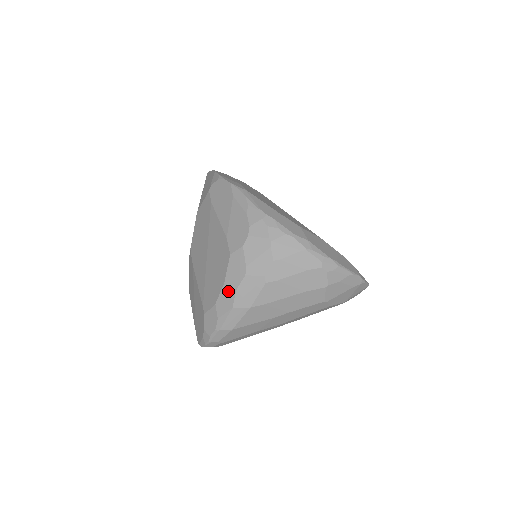
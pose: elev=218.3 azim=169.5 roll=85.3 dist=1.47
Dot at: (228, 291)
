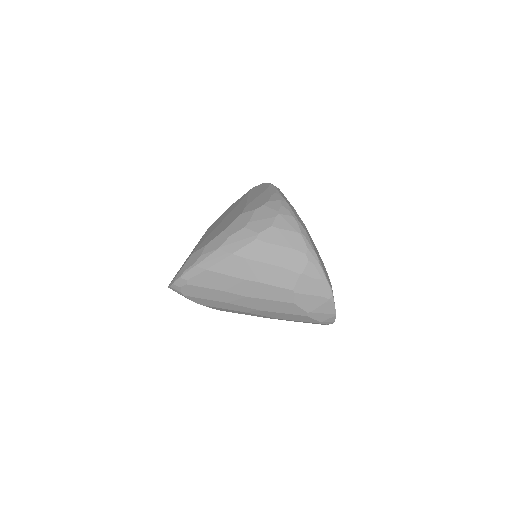
Dot at: (223, 236)
